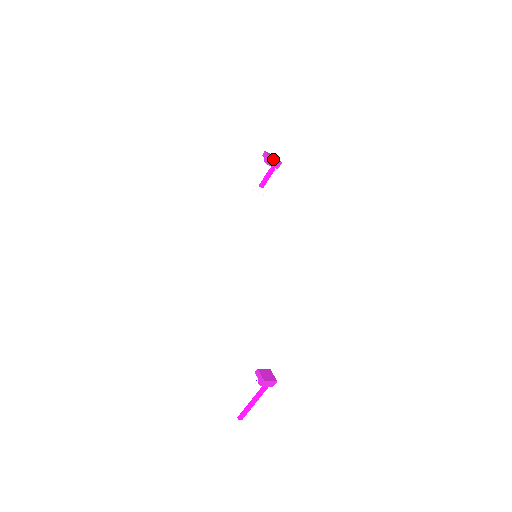
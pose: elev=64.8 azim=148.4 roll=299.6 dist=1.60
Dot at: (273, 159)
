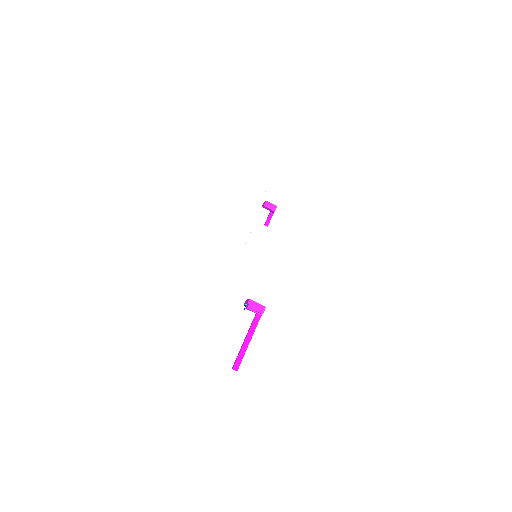
Dot at: (269, 202)
